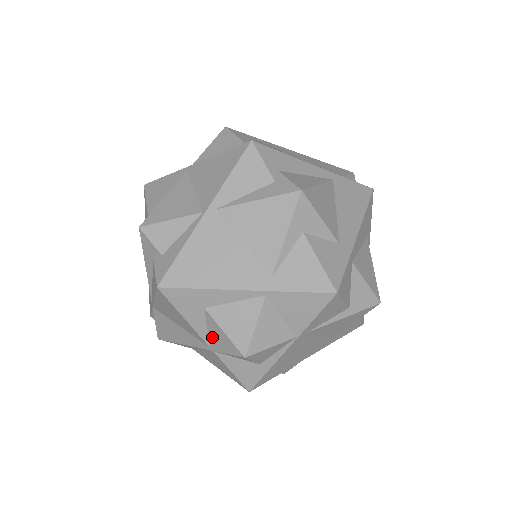
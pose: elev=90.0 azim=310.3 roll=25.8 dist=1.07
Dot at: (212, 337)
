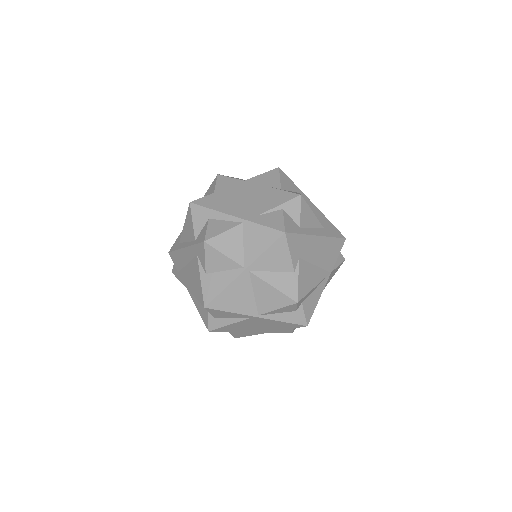
Dot at: occluded
